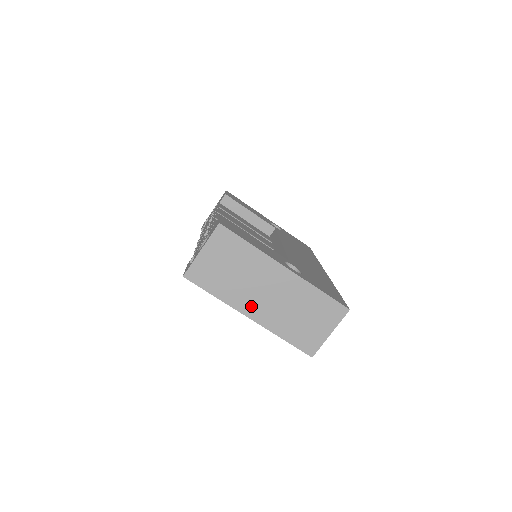
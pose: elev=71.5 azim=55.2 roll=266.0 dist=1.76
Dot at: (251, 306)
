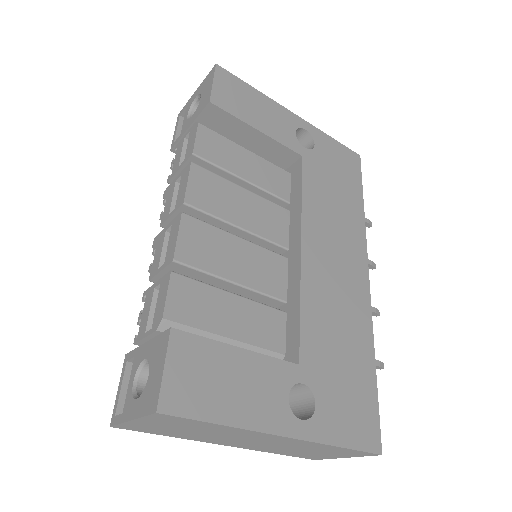
Dot at: (227, 443)
